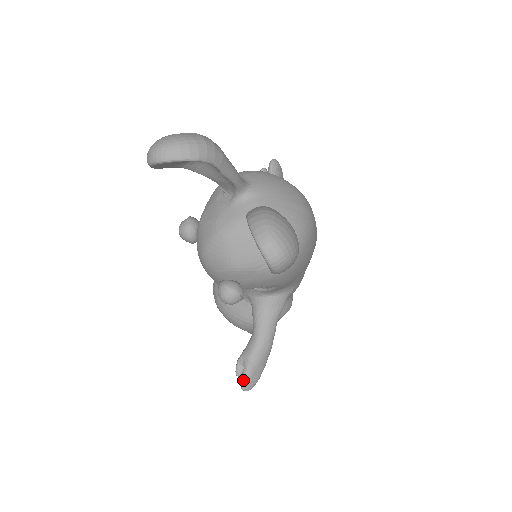
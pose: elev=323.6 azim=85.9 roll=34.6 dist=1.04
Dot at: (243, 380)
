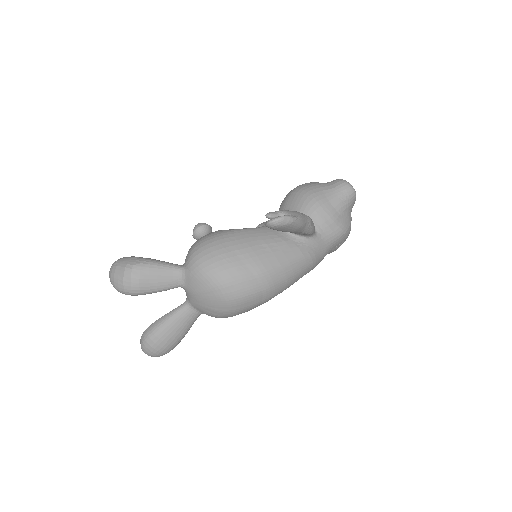
Dot at: occluded
